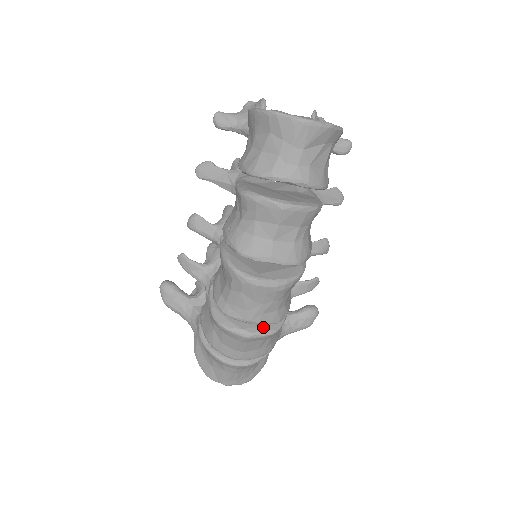
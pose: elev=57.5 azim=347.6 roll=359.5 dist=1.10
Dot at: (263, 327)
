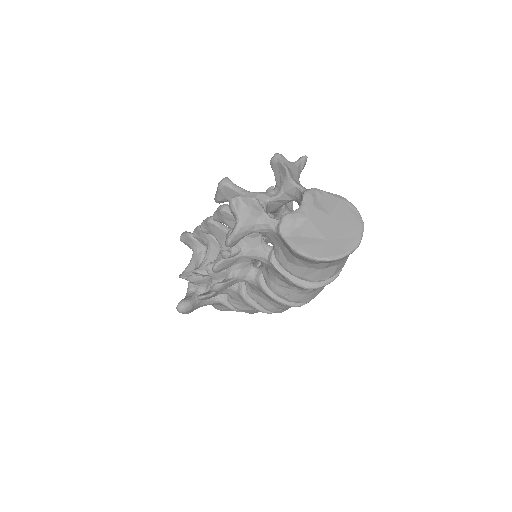
Dot at: occluded
